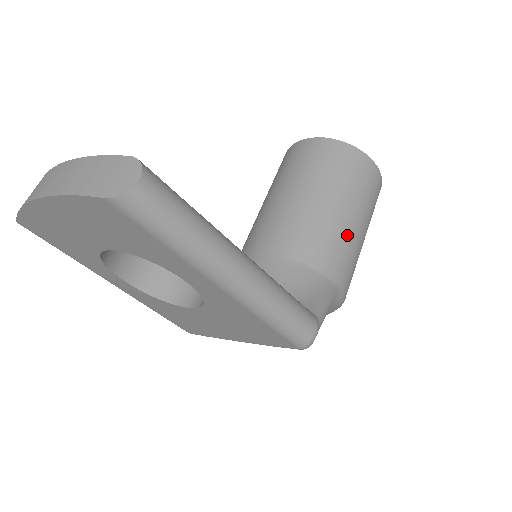
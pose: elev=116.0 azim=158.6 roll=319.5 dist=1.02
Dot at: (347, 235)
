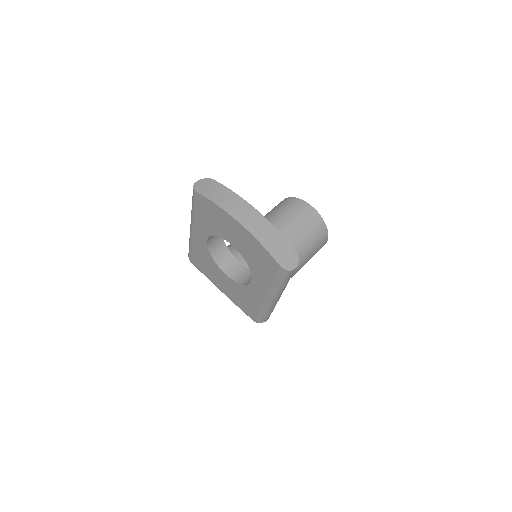
Dot at: (295, 272)
